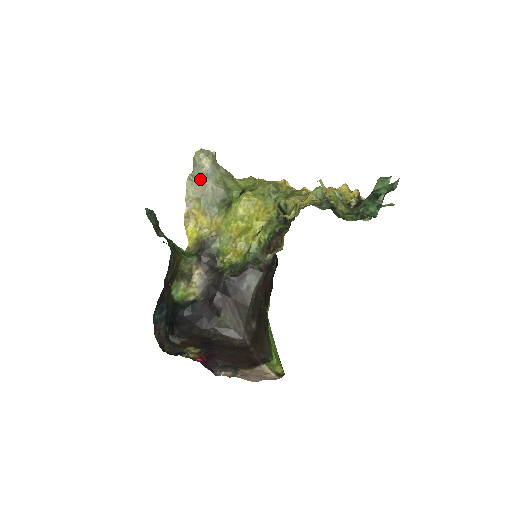
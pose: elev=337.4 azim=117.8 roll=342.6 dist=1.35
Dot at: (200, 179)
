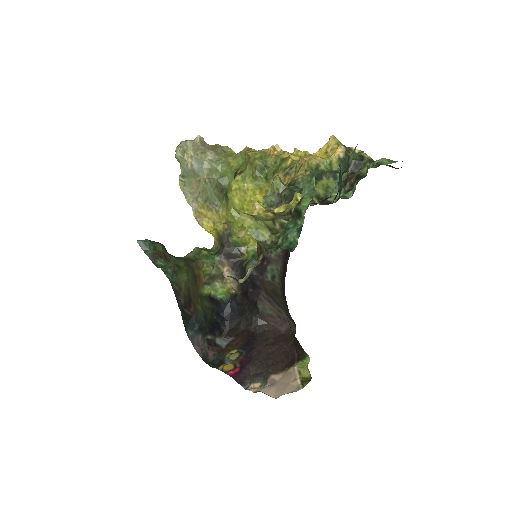
Dot at: (190, 177)
